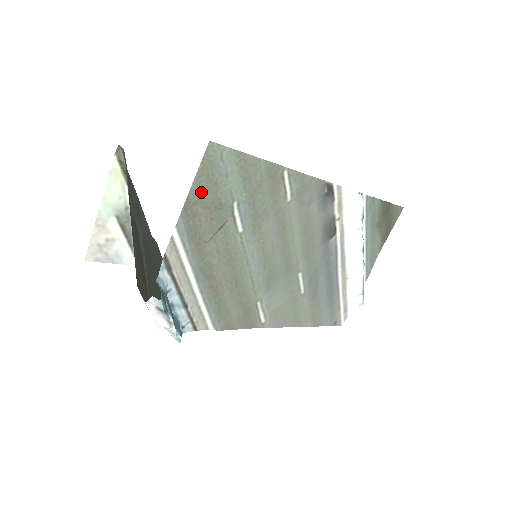
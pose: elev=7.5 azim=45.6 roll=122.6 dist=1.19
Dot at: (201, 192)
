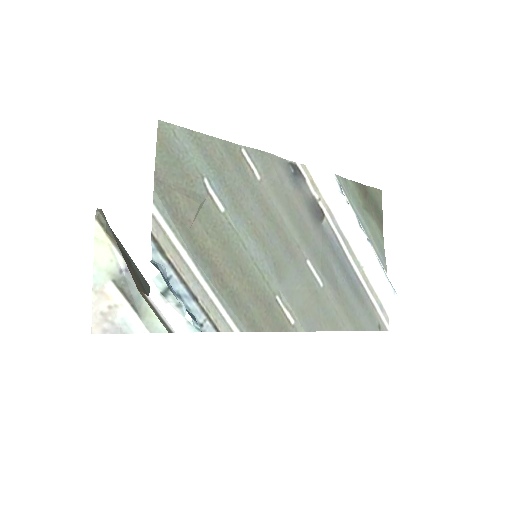
Dot at: (167, 168)
